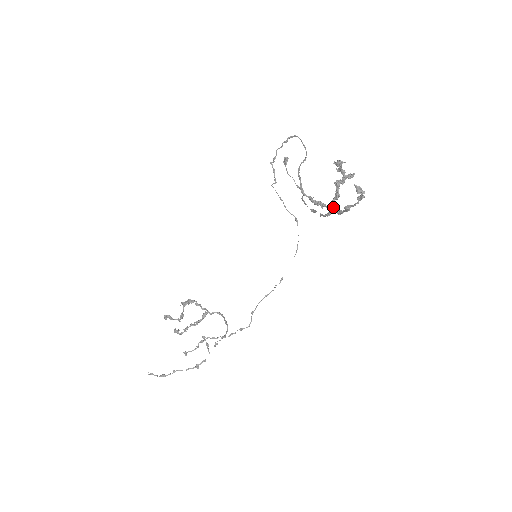
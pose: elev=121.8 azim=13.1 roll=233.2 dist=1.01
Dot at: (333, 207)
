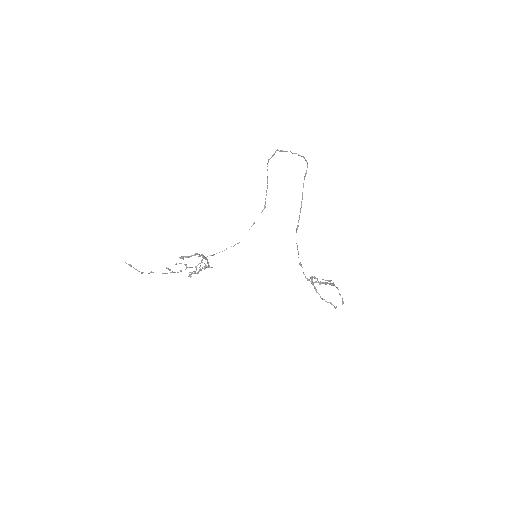
Dot at: occluded
